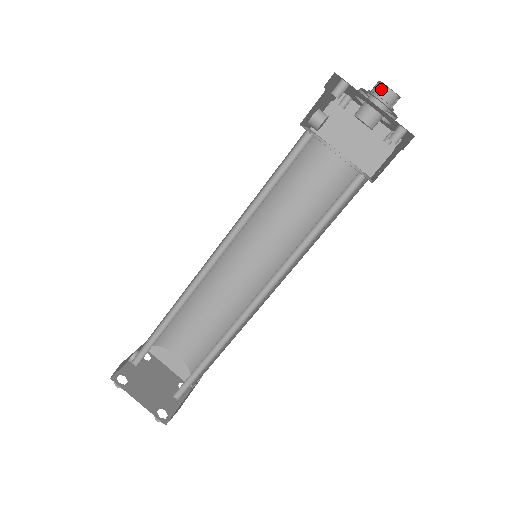
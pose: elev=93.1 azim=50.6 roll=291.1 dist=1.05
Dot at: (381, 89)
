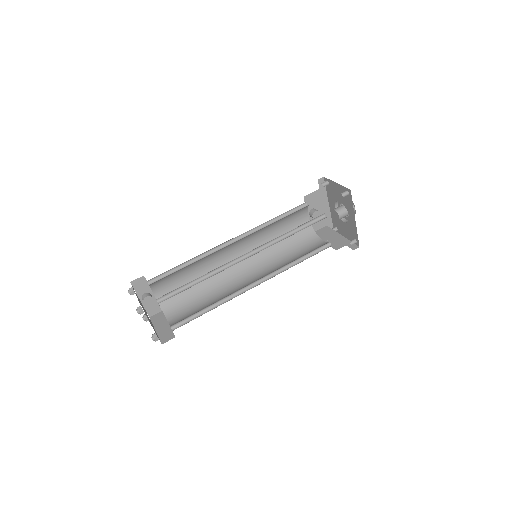
Dot at: occluded
